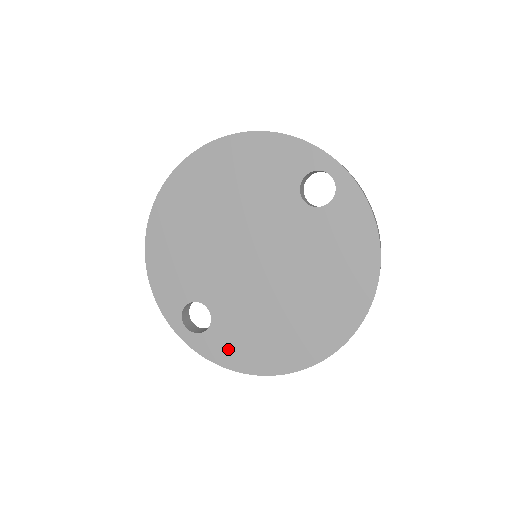
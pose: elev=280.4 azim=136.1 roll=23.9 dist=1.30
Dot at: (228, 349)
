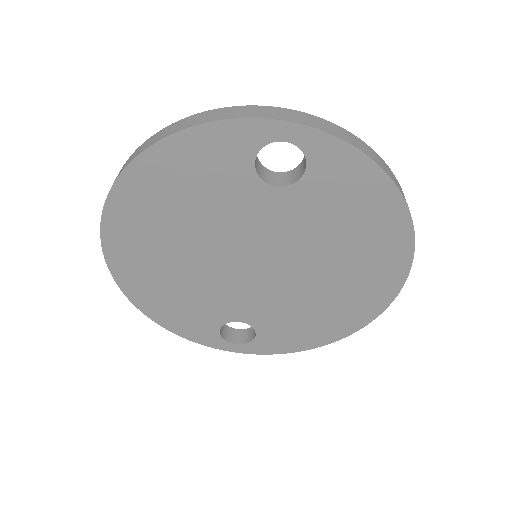
Dot at: (287, 340)
